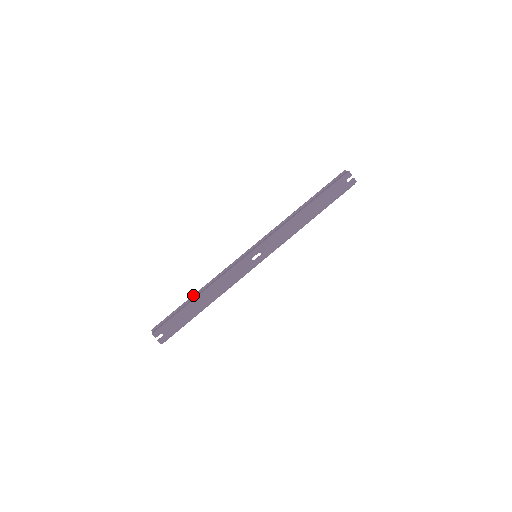
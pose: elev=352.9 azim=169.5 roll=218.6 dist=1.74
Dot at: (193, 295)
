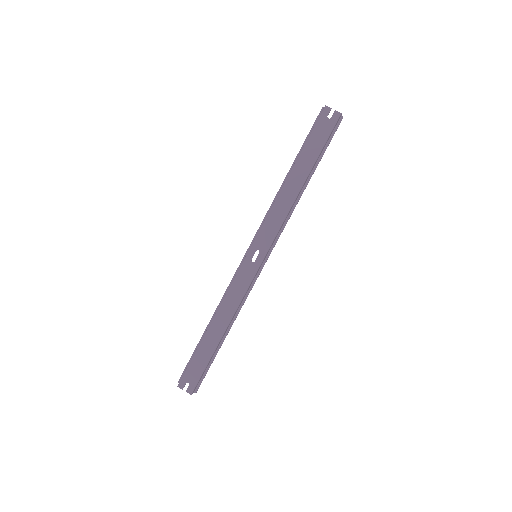
Dot at: (206, 327)
